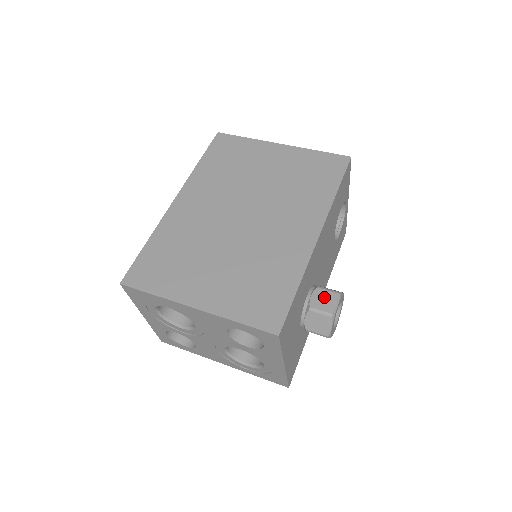
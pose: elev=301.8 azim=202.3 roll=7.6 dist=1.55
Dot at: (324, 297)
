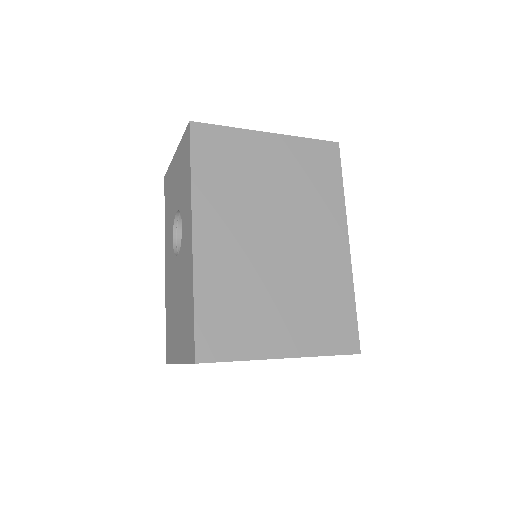
Dot at: occluded
